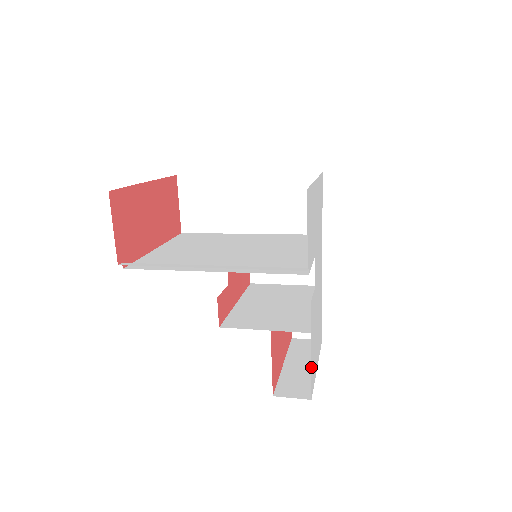
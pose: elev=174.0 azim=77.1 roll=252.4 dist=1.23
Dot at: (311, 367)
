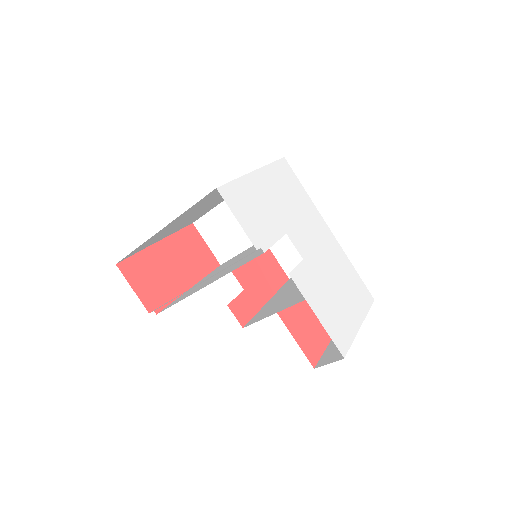
Dot at: (326, 329)
